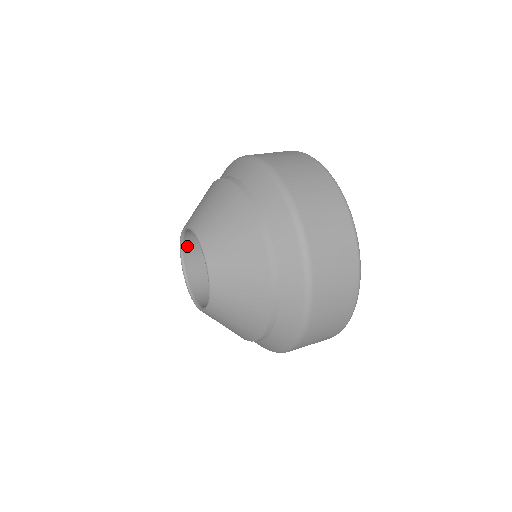
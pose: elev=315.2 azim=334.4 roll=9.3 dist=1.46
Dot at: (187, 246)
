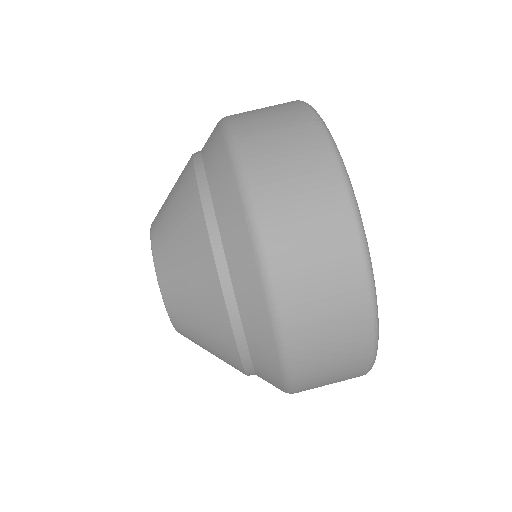
Dot at: occluded
